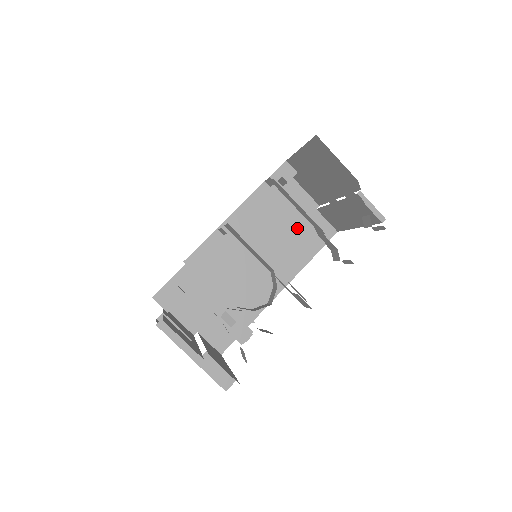
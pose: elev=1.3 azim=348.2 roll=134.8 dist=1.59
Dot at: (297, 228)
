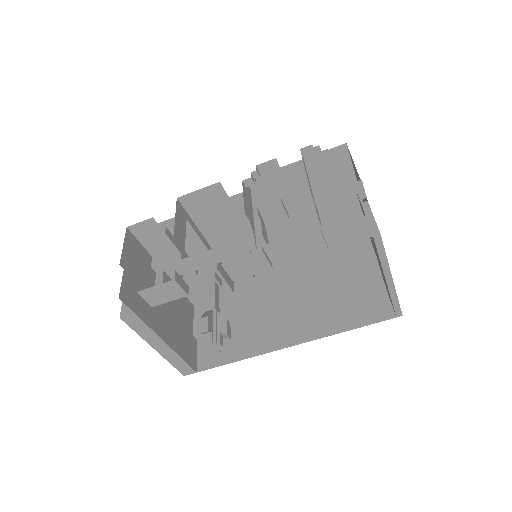
Dot at: (351, 294)
